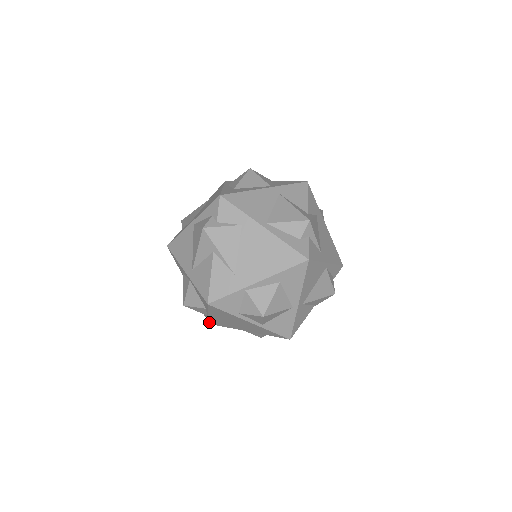
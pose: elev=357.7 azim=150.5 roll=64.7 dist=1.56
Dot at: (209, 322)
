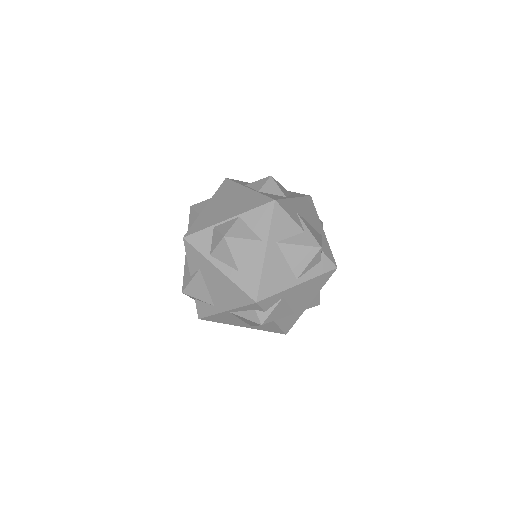
Dot at: occluded
